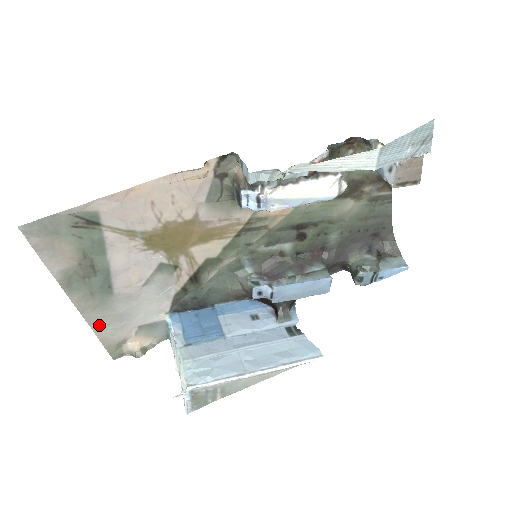
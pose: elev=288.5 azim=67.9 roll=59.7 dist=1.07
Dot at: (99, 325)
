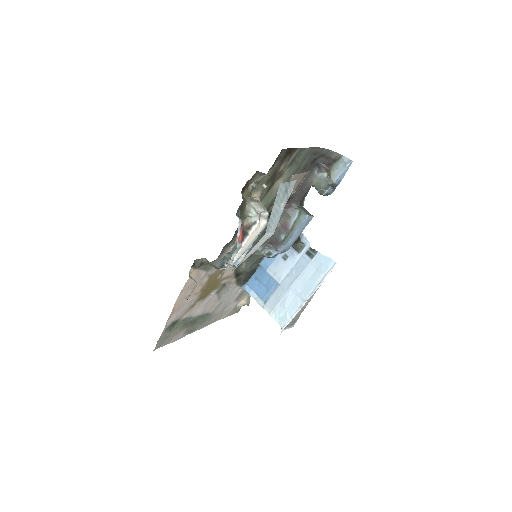
Dot at: (219, 318)
